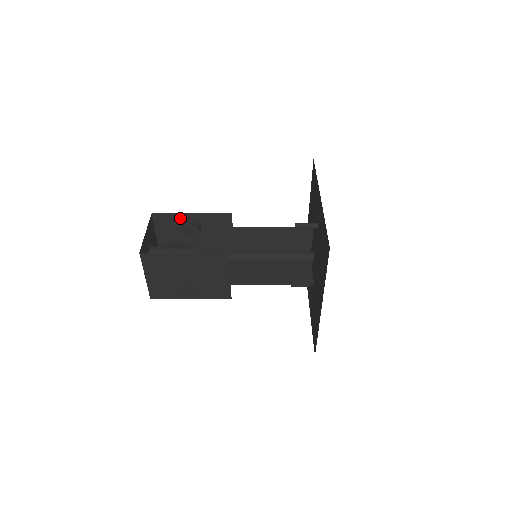
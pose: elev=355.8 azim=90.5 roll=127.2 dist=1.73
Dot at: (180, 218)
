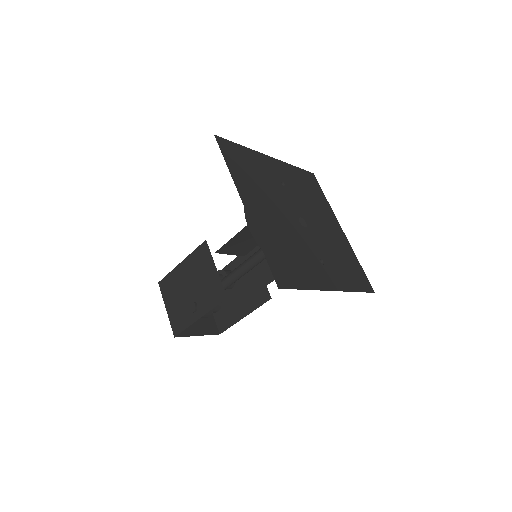
Dot at: occluded
